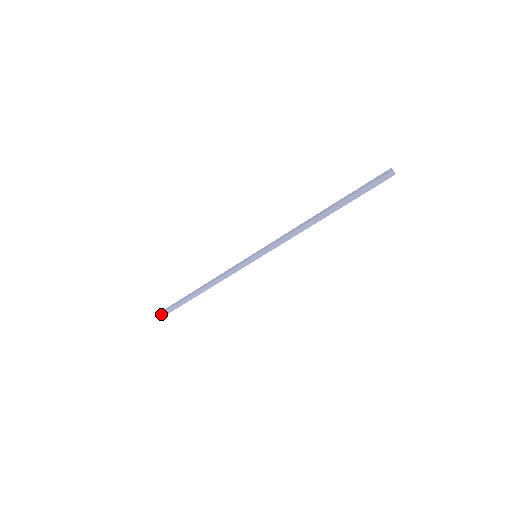
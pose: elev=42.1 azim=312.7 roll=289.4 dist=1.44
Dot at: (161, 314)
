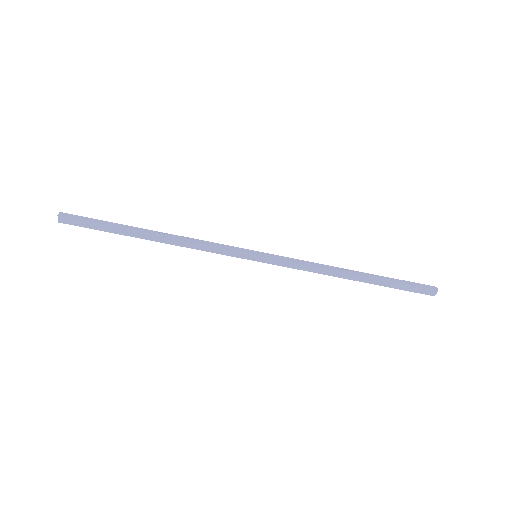
Dot at: (69, 214)
